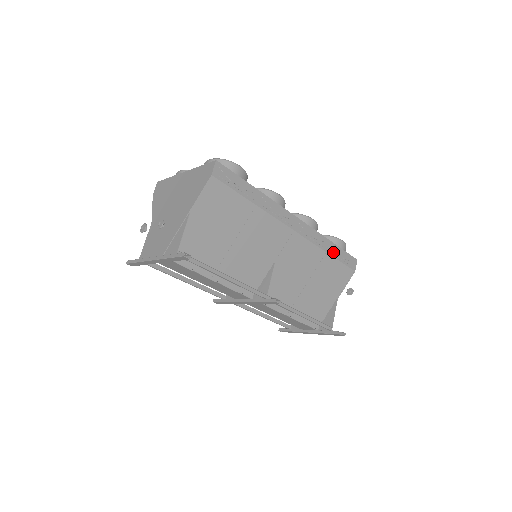
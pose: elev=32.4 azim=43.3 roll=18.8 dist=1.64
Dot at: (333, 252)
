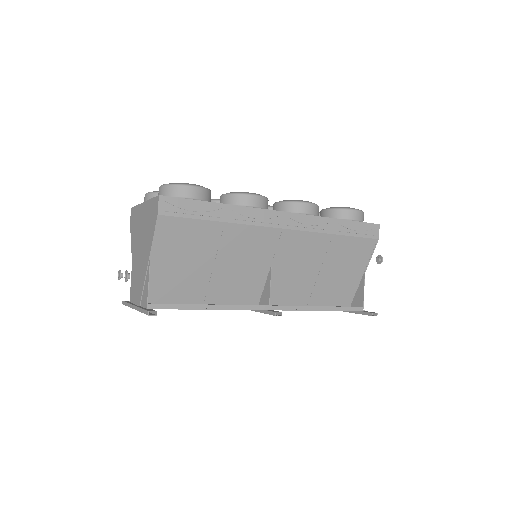
Dot at: (343, 230)
